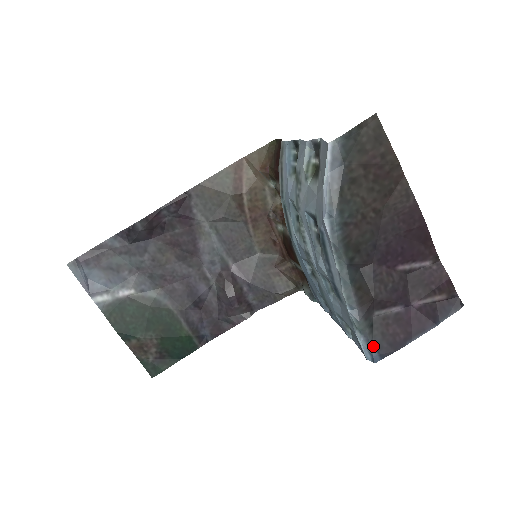
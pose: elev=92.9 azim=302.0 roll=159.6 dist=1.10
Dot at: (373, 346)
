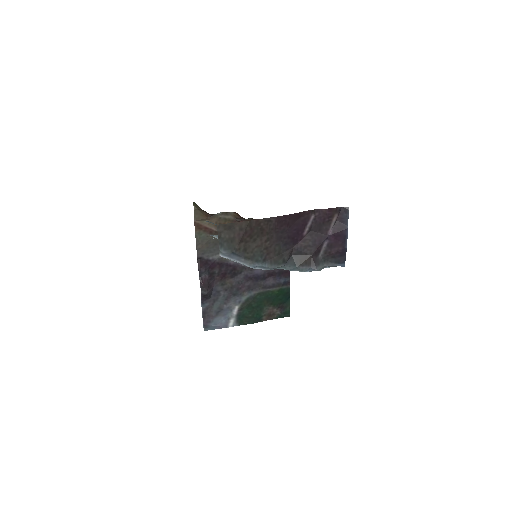
Dot at: (335, 264)
